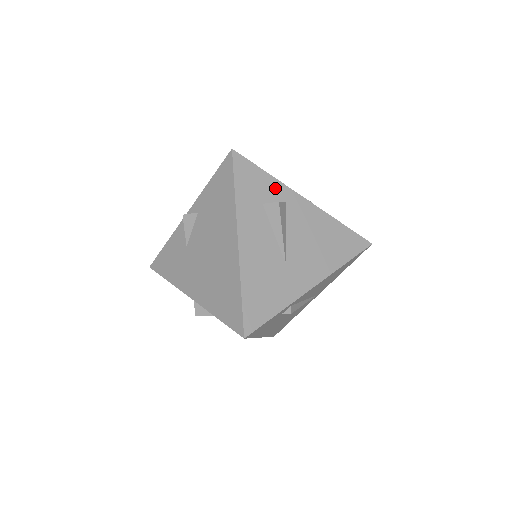
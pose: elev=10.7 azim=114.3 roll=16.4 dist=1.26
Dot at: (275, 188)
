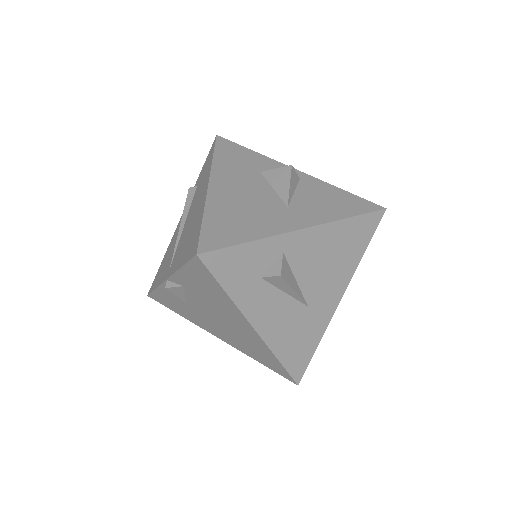
Dot at: (265, 250)
